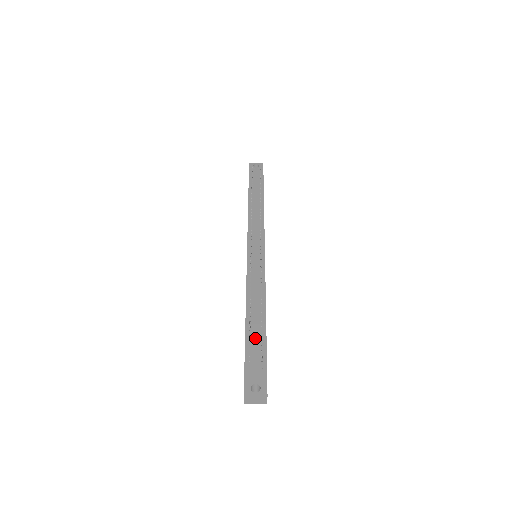
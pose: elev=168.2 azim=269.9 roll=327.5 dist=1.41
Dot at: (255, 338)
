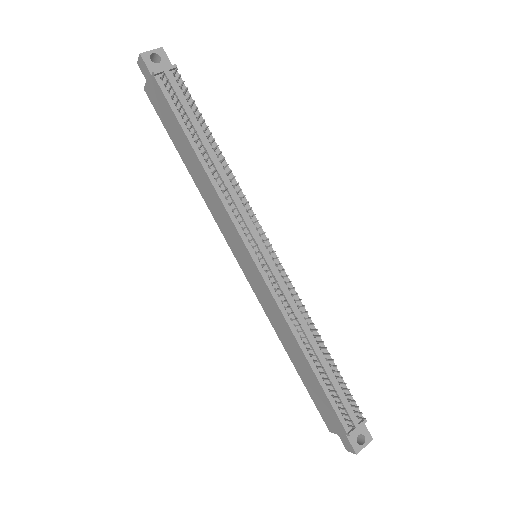
Dot at: (338, 391)
